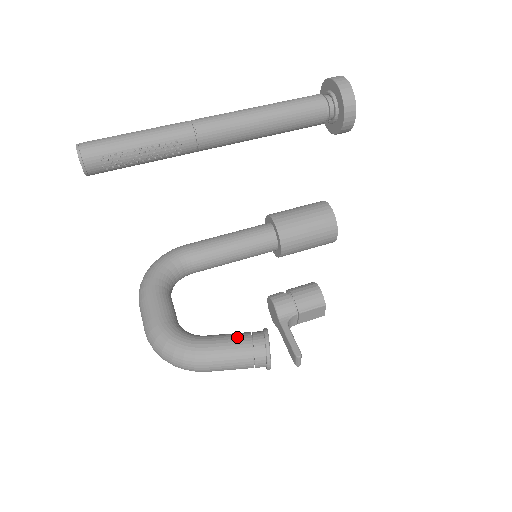
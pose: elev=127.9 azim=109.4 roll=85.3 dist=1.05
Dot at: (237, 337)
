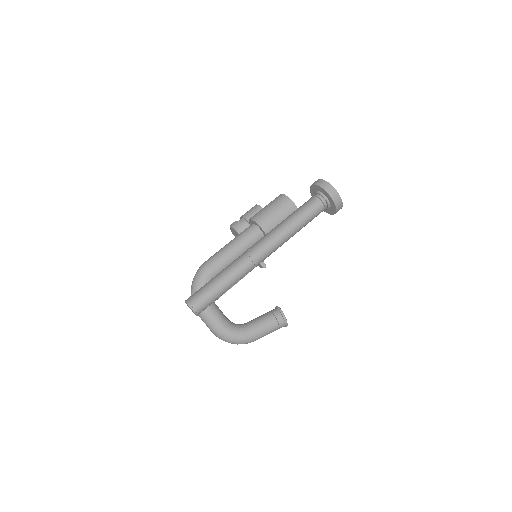
Dot at: (269, 322)
